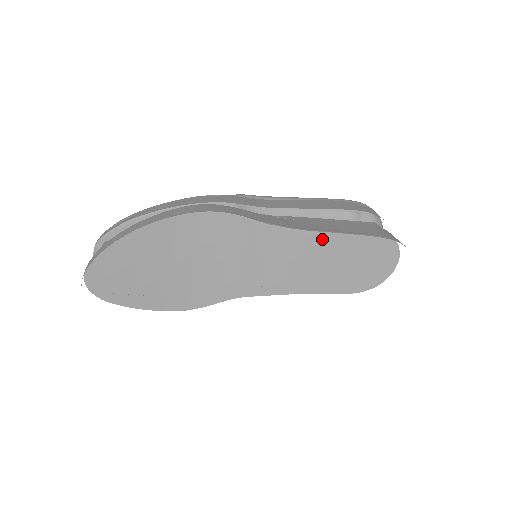
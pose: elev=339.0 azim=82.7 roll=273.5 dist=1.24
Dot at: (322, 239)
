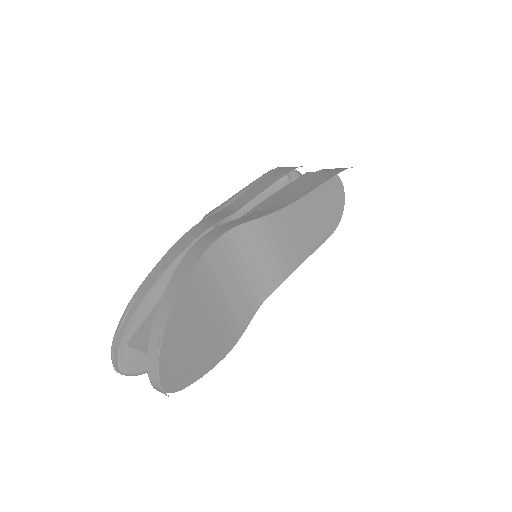
Dot at: (296, 205)
